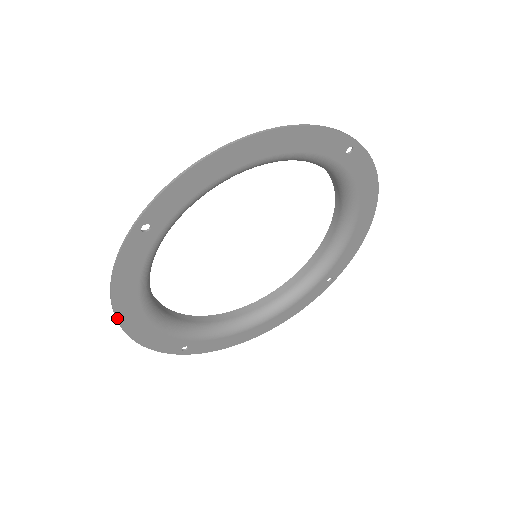
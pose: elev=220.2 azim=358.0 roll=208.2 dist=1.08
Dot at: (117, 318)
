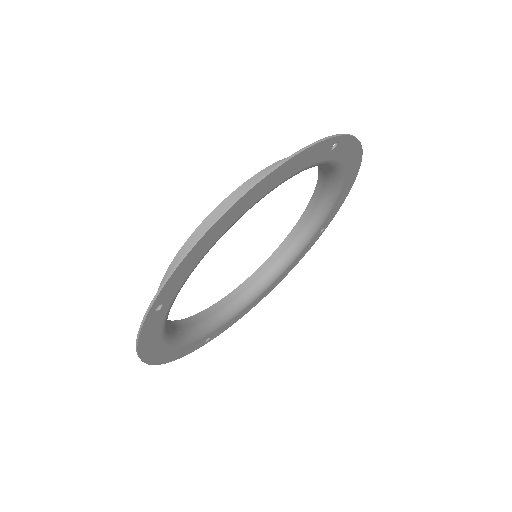
Dot at: (148, 363)
